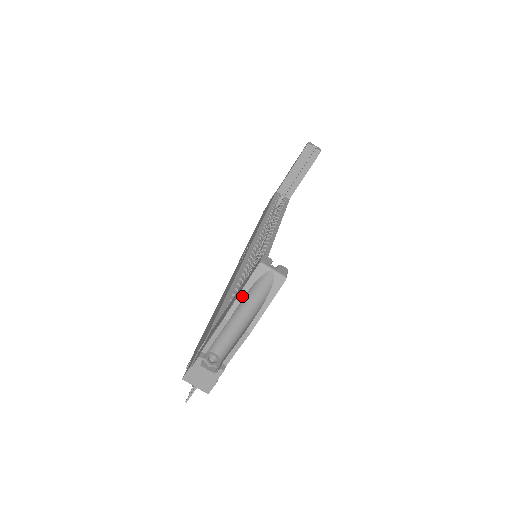
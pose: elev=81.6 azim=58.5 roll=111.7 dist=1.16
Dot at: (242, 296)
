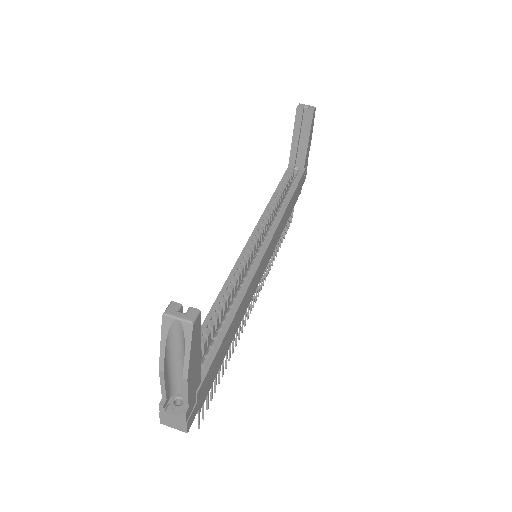
Dot at: (163, 348)
